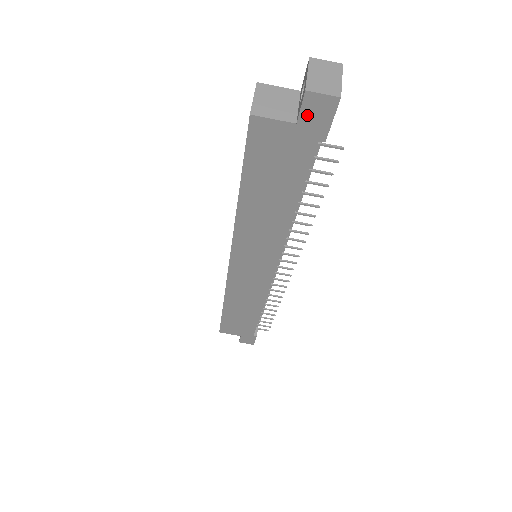
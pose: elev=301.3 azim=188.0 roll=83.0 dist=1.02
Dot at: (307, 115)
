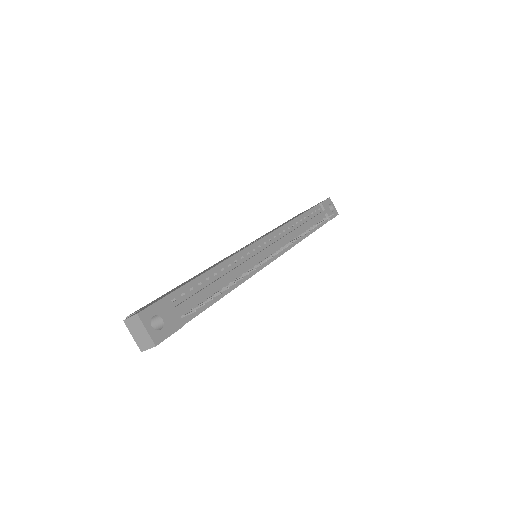
Dot at: occluded
